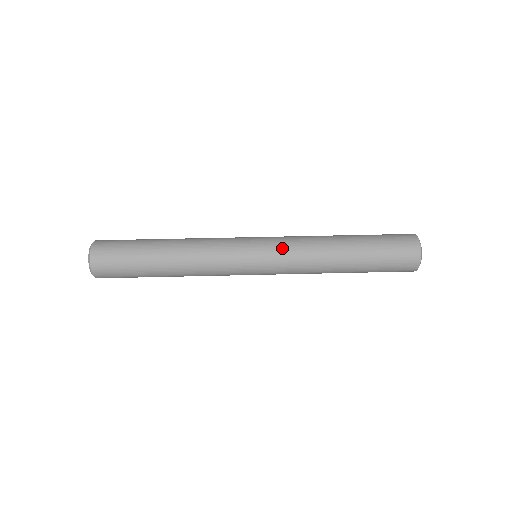
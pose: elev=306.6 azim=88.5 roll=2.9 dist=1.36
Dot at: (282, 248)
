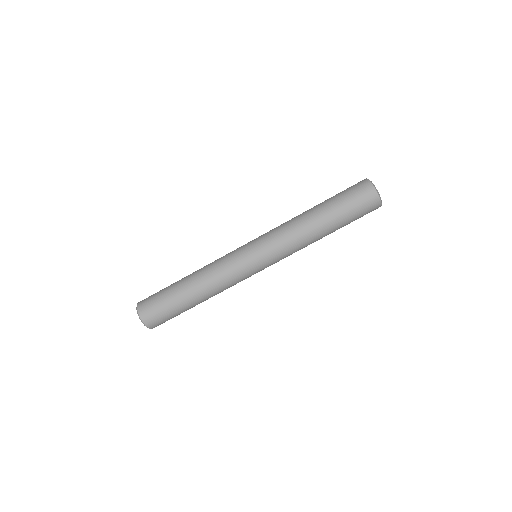
Dot at: (279, 257)
